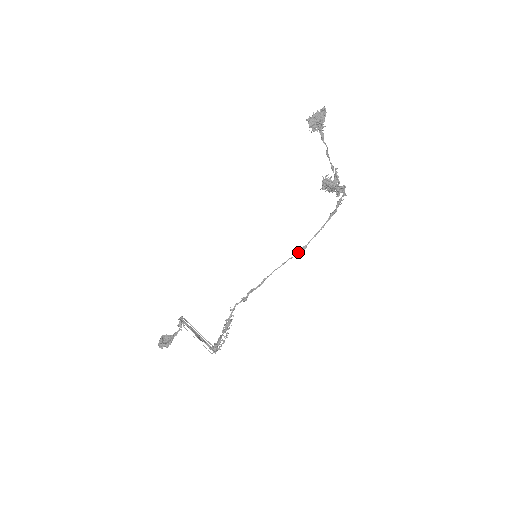
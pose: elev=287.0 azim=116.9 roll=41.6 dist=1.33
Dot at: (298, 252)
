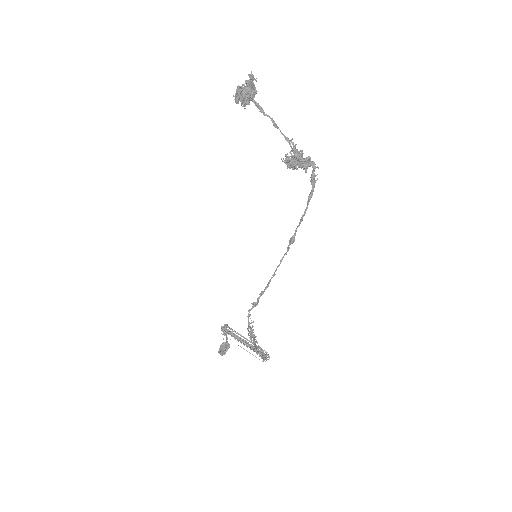
Dot at: (288, 246)
